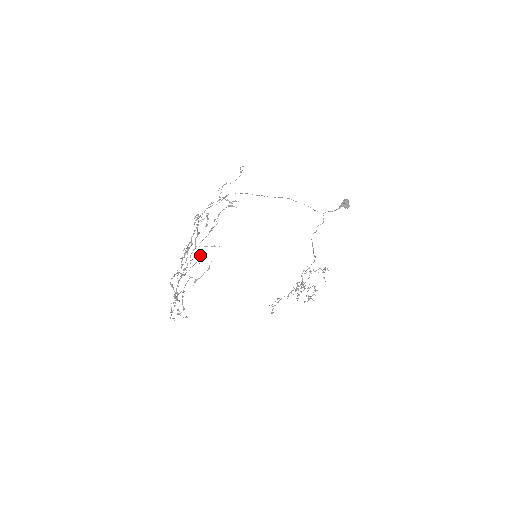
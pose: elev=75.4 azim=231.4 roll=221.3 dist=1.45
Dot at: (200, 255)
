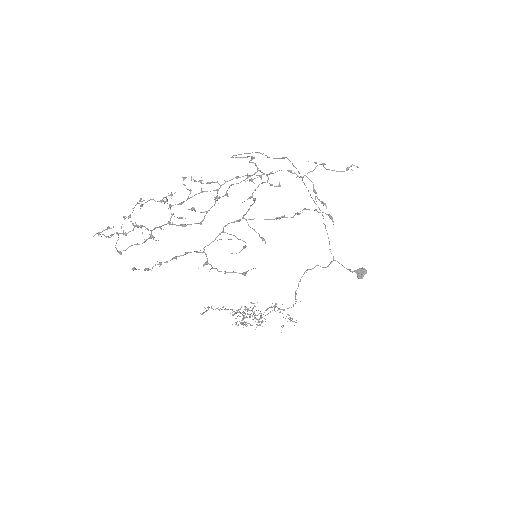
Dot at: occluded
